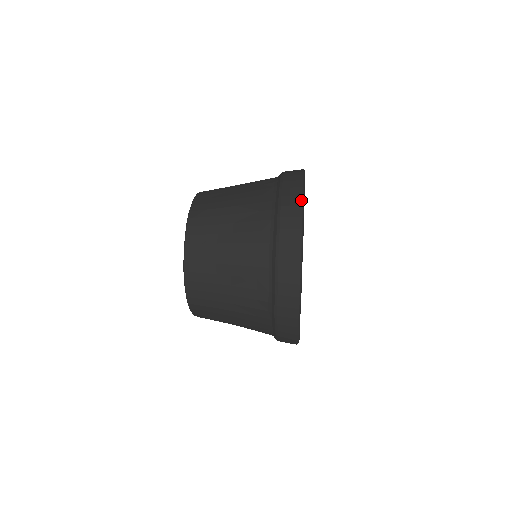
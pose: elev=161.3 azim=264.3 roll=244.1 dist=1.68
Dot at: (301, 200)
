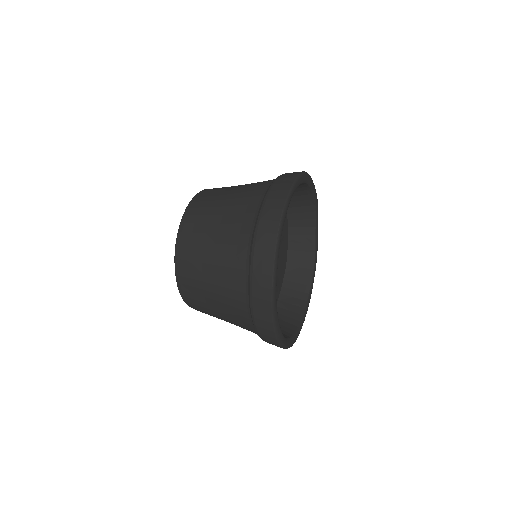
Dot at: (303, 171)
